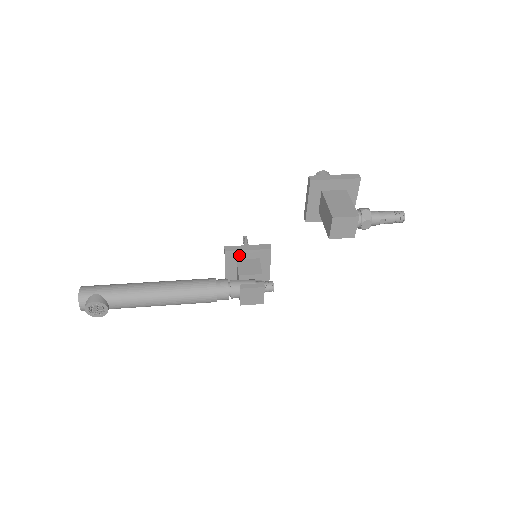
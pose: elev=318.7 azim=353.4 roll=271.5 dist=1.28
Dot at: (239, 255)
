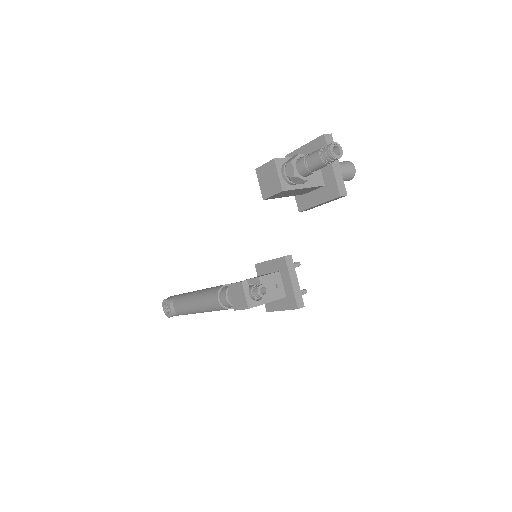
Dot at: (265, 268)
